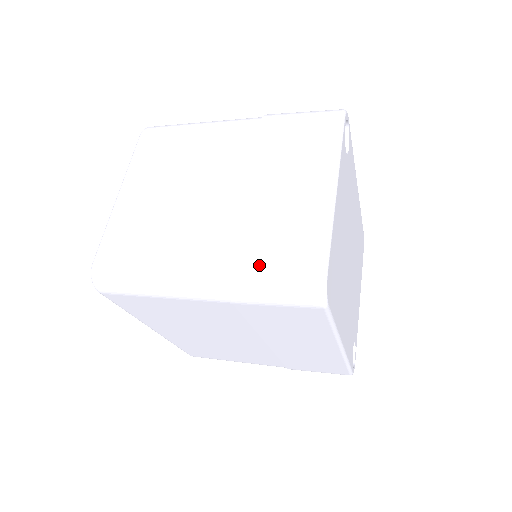
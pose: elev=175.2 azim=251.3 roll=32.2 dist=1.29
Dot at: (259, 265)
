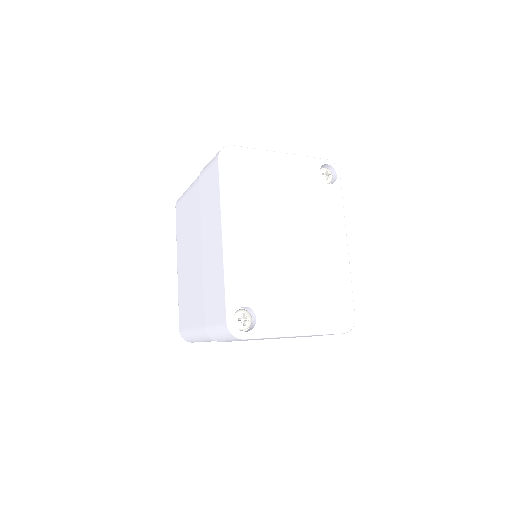
Dot at: occluded
